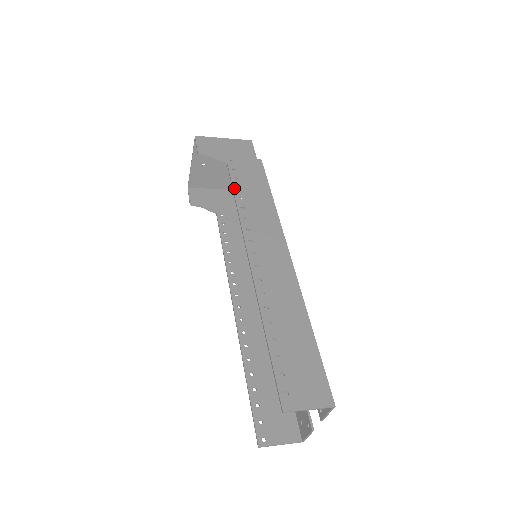
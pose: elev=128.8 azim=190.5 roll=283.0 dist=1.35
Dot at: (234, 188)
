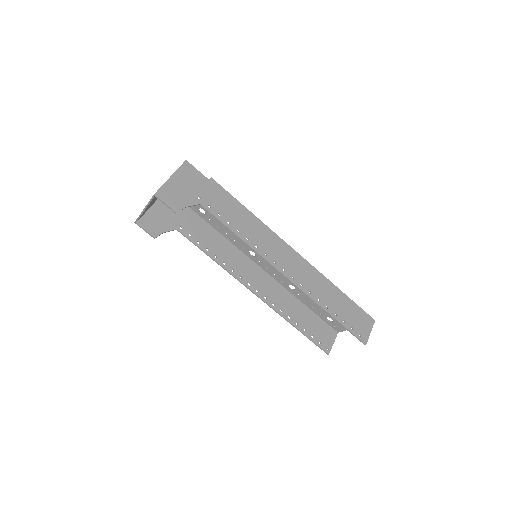
Dot at: (227, 226)
